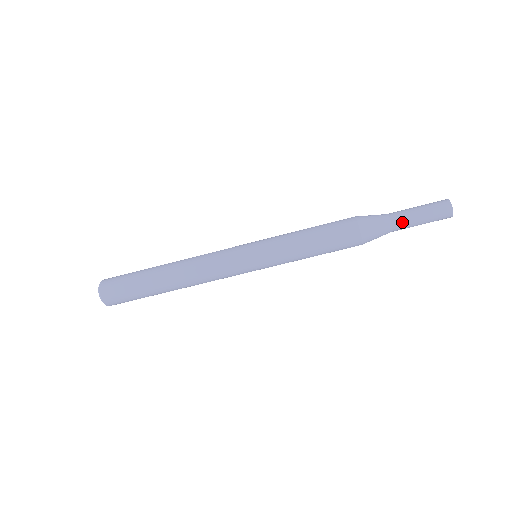
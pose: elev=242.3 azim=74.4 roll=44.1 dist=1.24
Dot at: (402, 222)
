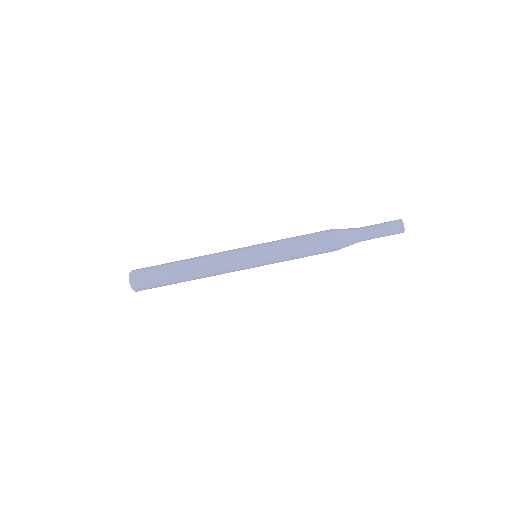
Dot at: (365, 227)
